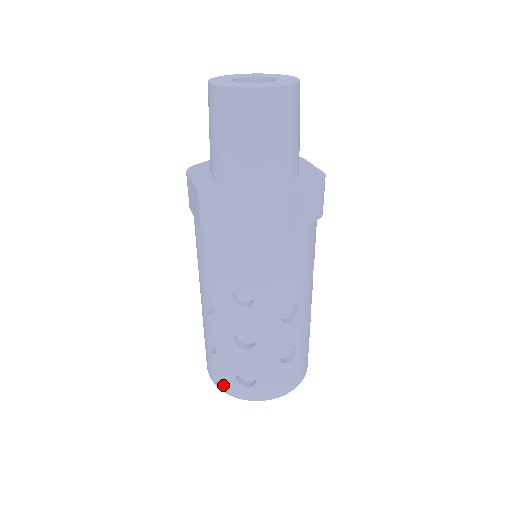
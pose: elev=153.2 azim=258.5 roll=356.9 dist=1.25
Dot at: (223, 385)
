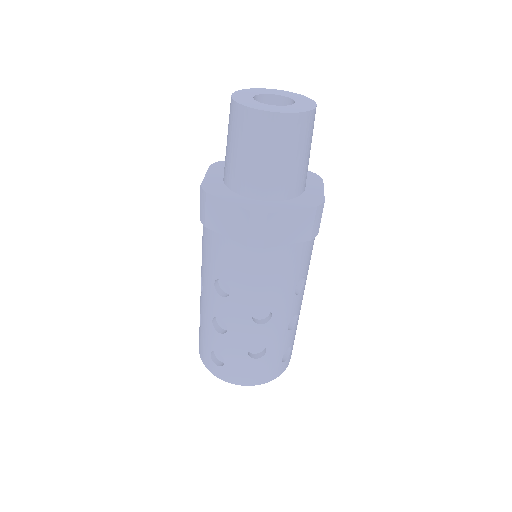
Dot at: (202, 356)
